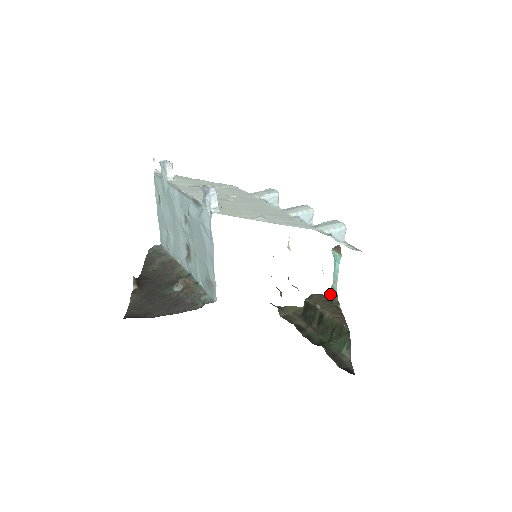
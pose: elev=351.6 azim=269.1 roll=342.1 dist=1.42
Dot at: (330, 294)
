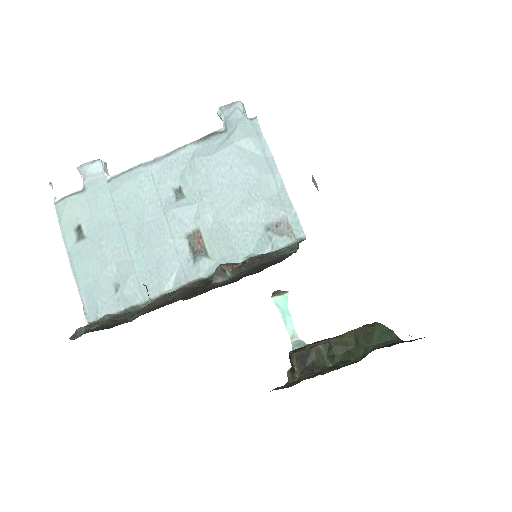
Dot at: occluded
